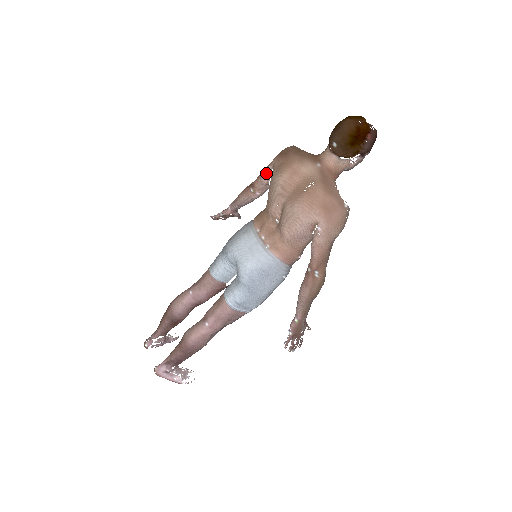
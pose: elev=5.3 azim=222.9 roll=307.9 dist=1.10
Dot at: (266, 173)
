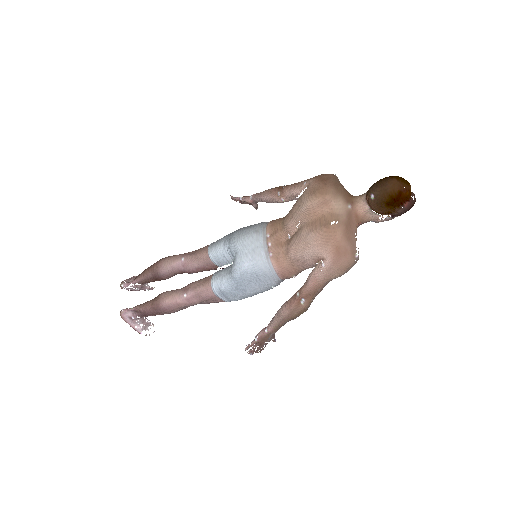
Dot at: (299, 187)
